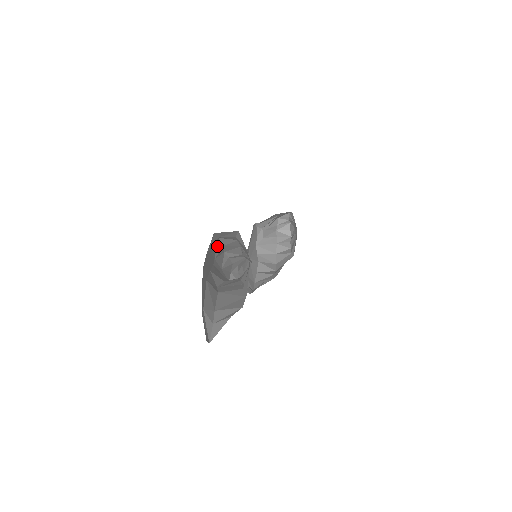
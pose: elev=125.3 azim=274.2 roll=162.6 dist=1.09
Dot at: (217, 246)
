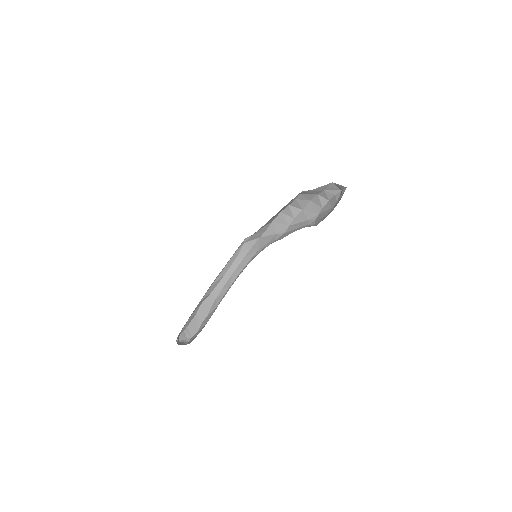
Dot at: occluded
